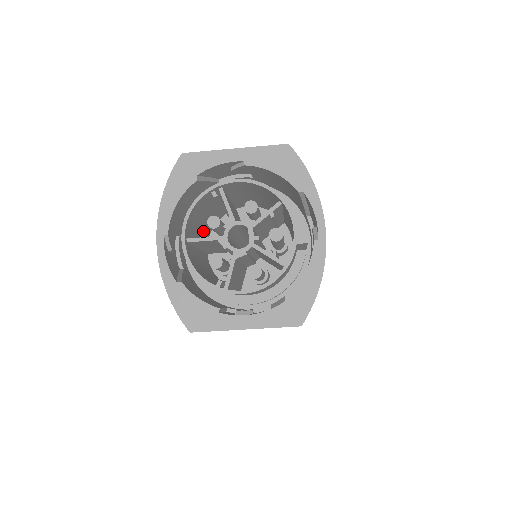
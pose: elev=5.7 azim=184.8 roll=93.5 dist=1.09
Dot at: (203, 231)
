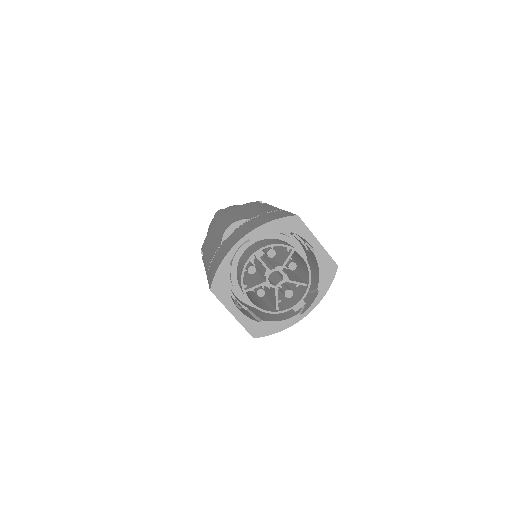
Dot at: occluded
